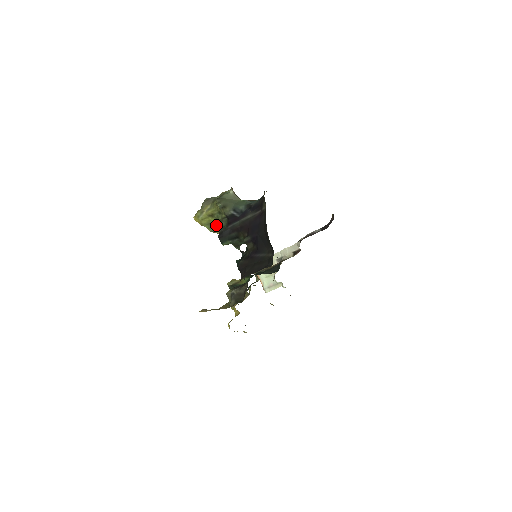
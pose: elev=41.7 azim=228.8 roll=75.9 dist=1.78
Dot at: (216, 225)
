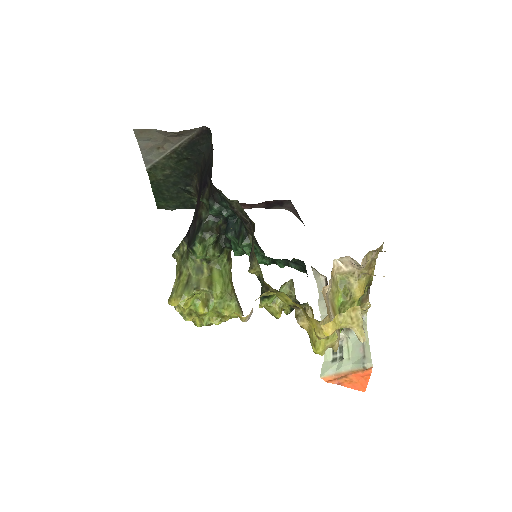
Dot at: (193, 279)
